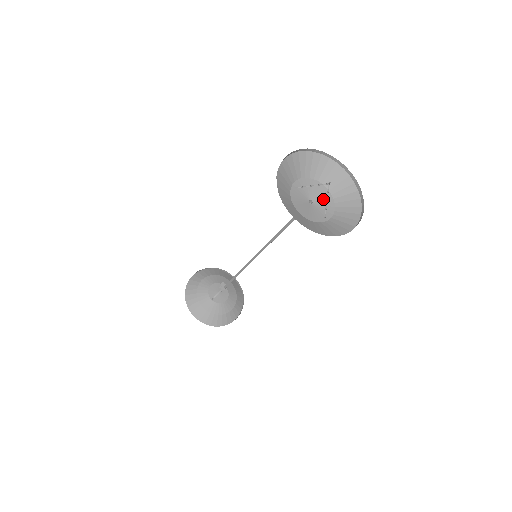
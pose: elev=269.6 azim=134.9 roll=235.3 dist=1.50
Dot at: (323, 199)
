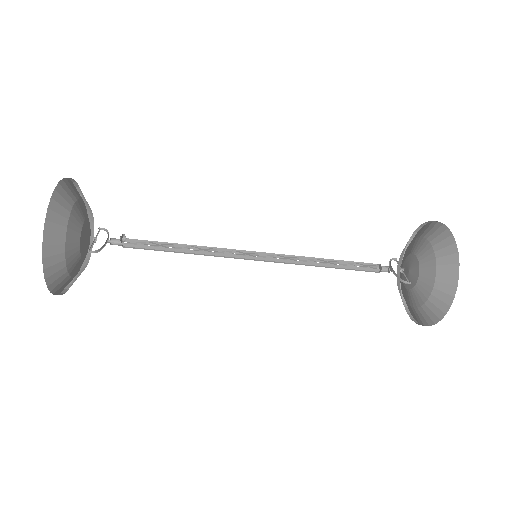
Dot at: occluded
